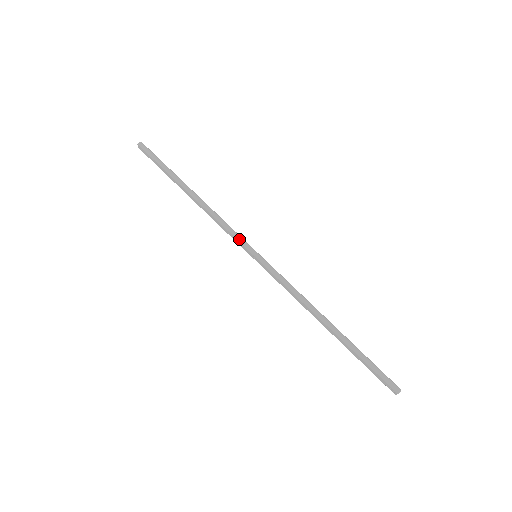
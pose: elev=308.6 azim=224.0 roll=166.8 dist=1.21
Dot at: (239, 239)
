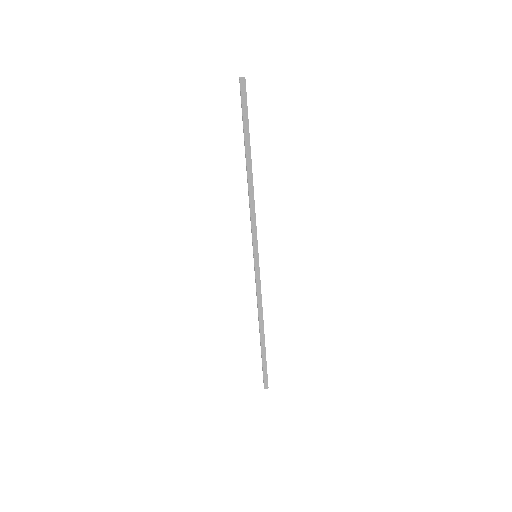
Dot at: (254, 237)
